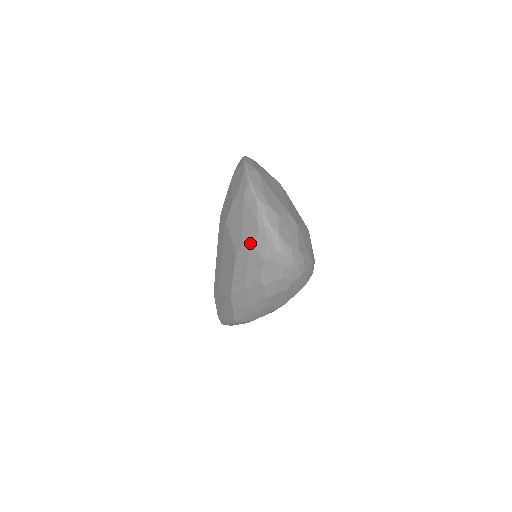
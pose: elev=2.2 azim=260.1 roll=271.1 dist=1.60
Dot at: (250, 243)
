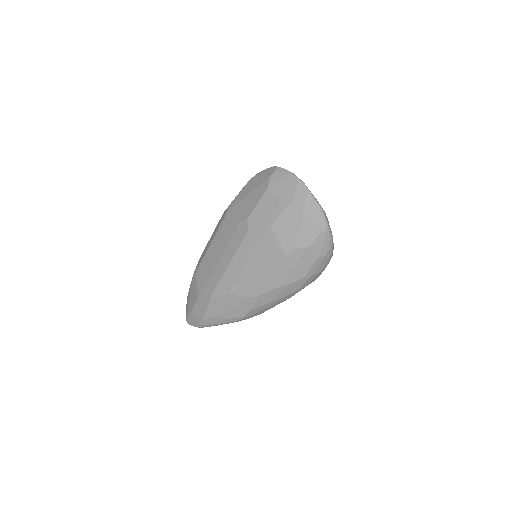
Dot at: (308, 245)
